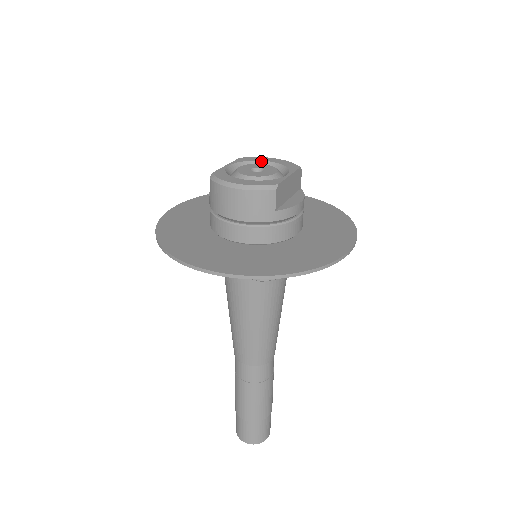
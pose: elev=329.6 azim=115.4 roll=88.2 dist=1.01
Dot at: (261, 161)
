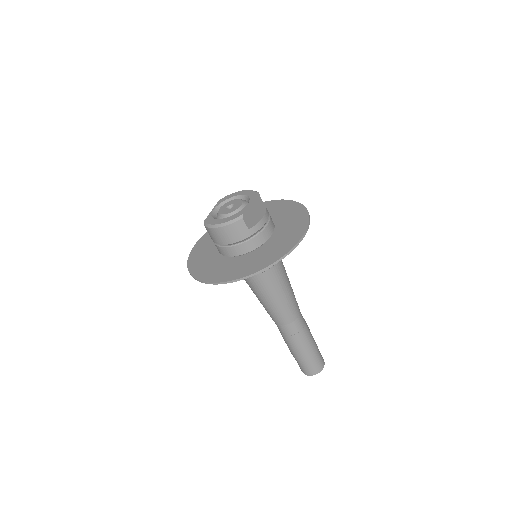
Dot at: (233, 197)
